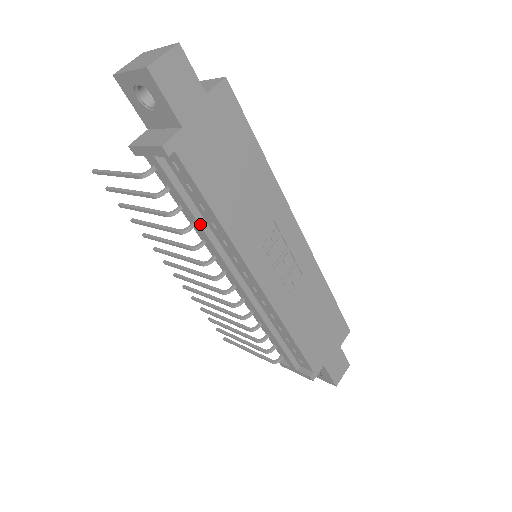
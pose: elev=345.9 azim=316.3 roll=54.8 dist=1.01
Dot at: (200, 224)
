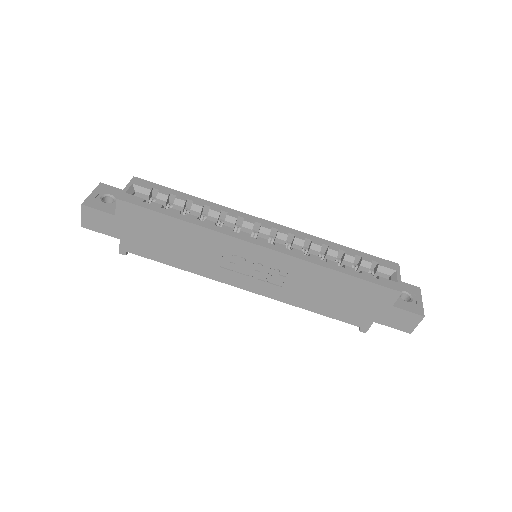
Dot at: occluded
